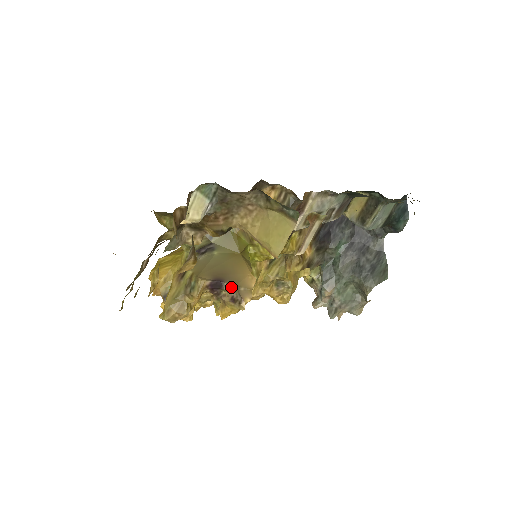
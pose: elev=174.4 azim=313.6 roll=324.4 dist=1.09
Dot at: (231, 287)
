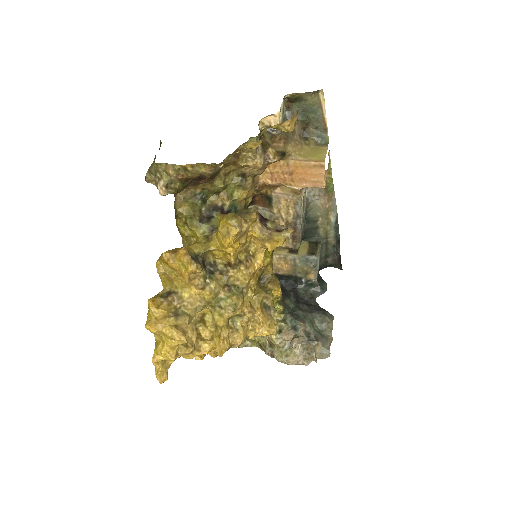
Dot at: (274, 222)
